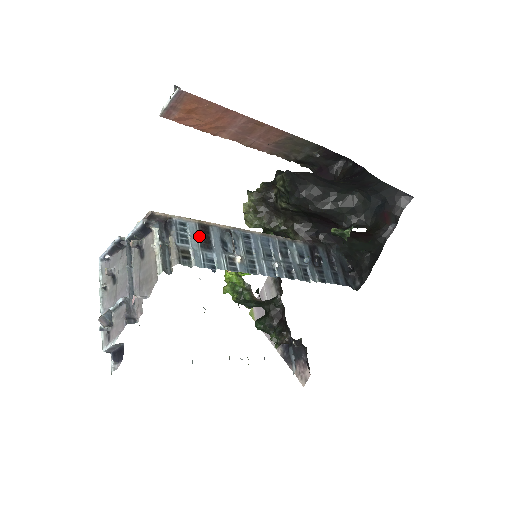
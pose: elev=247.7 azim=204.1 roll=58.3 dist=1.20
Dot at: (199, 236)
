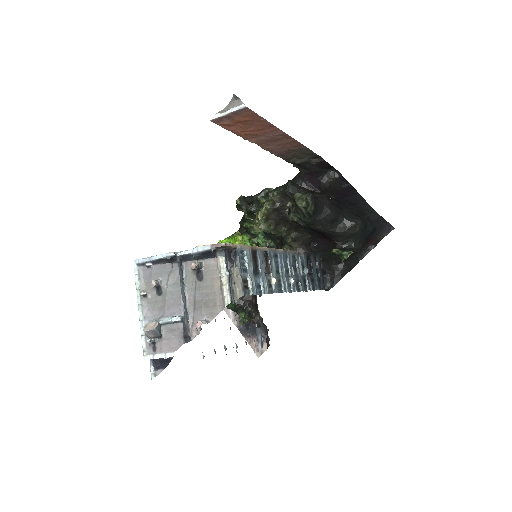
Dot at: (252, 263)
